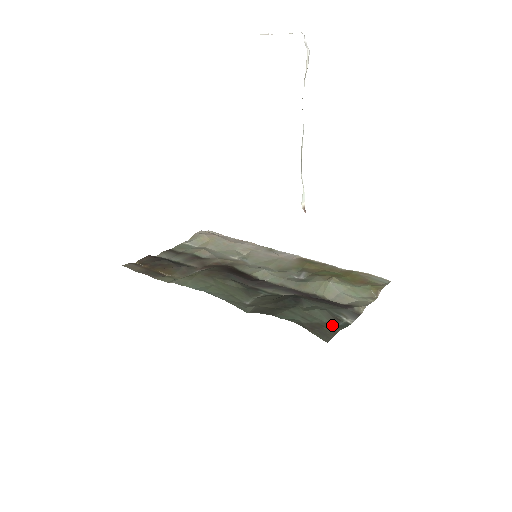
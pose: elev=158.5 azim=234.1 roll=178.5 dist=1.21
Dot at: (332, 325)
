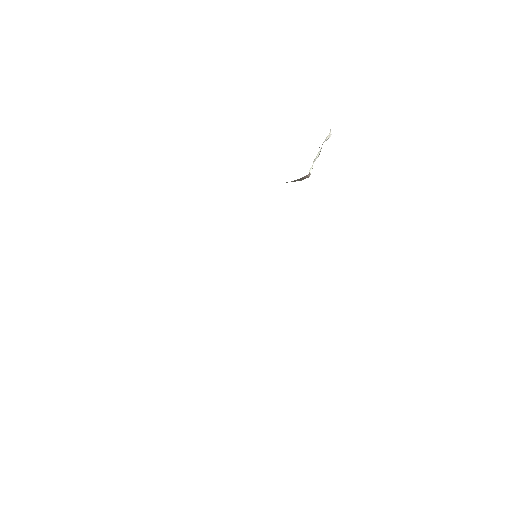
Dot at: occluded
